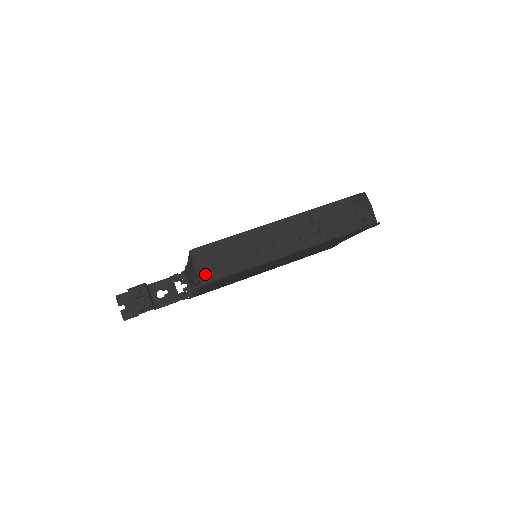
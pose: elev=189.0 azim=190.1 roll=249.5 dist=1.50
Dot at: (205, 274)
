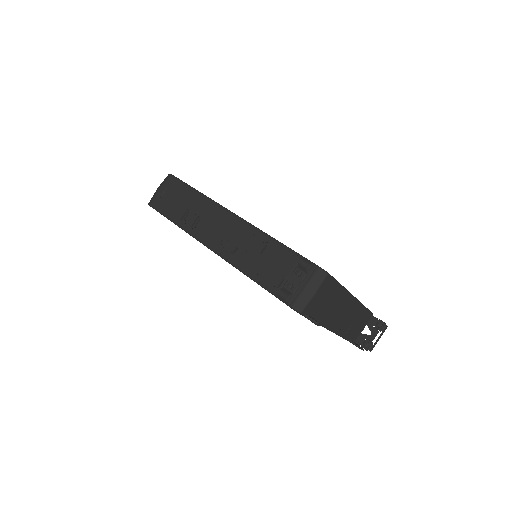
Dot at: (155, 197)
